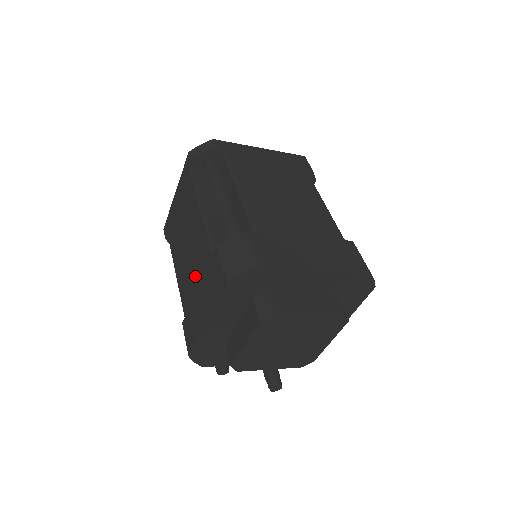
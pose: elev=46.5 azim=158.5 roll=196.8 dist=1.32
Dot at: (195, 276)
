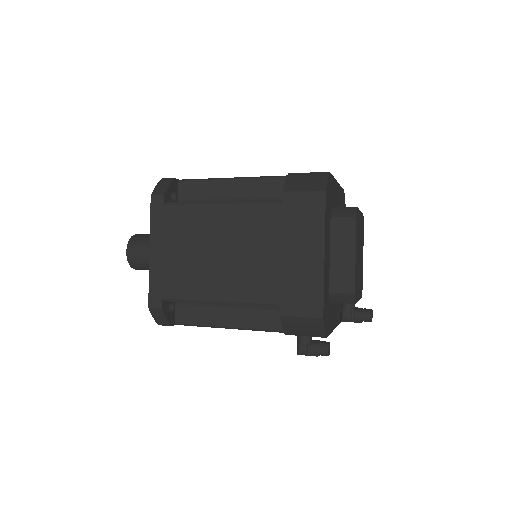
Dot at: (266, 252)
